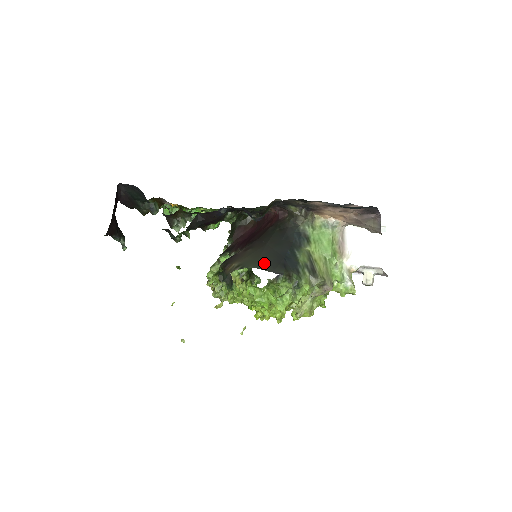
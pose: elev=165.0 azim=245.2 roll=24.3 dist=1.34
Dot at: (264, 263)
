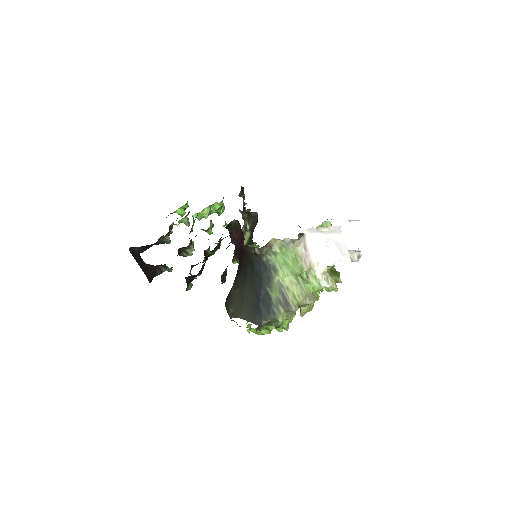
Dot at: (247, 312)
